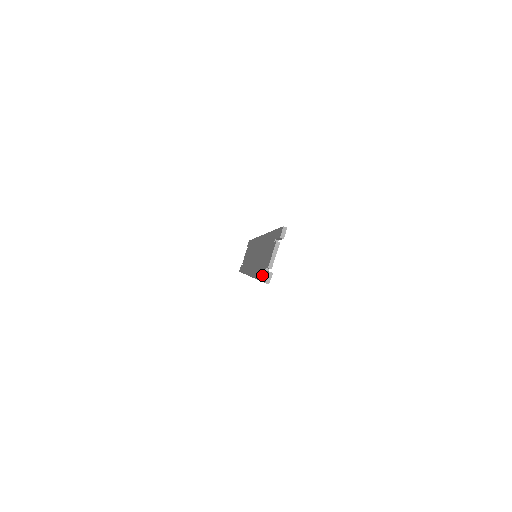
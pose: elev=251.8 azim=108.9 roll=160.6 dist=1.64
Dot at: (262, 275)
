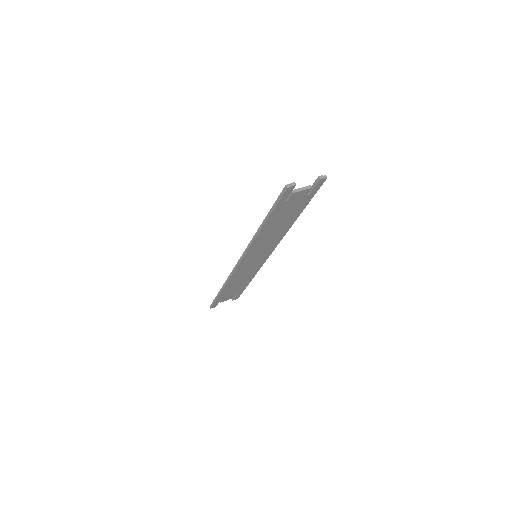
Dot at: occluded
